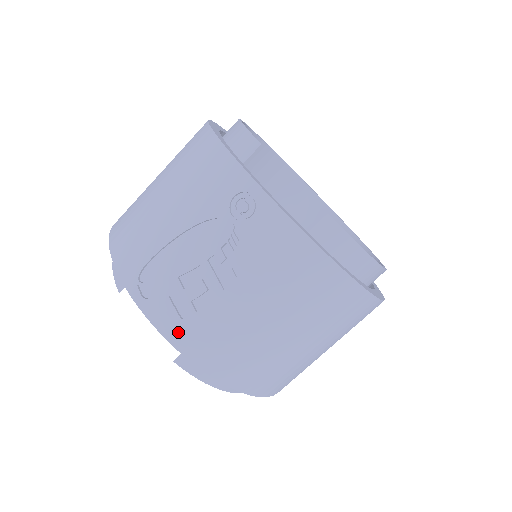
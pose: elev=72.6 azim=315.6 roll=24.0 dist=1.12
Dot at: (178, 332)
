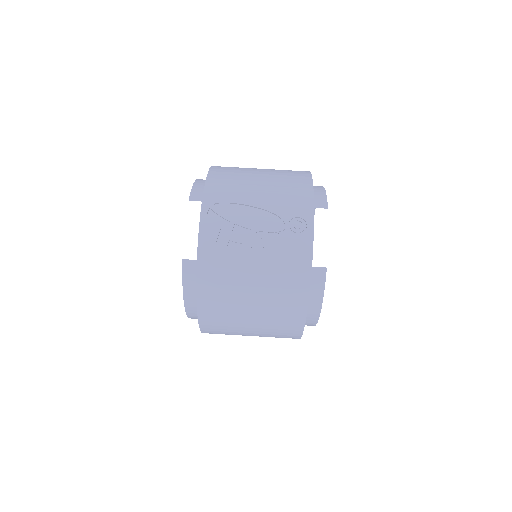
Dot at: (207, 247)
